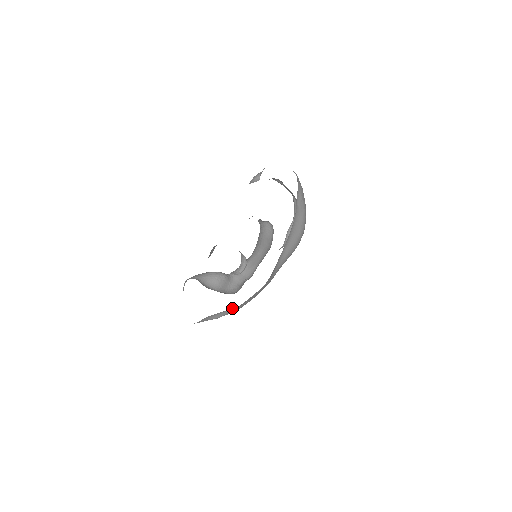
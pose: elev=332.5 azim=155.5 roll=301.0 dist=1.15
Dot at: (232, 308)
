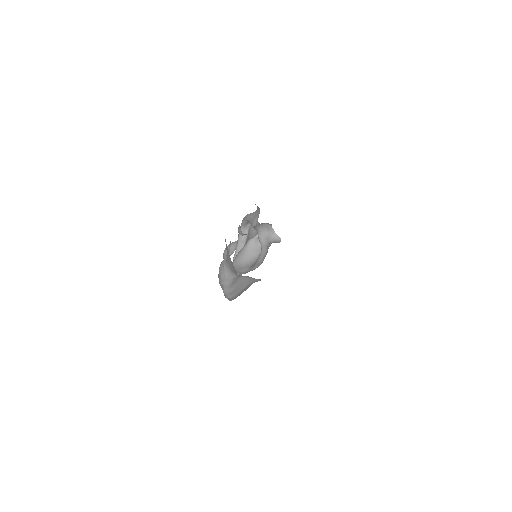
Dot at: (245, 285)
